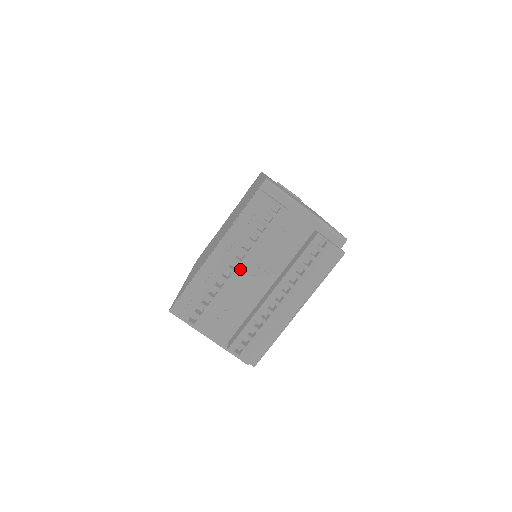
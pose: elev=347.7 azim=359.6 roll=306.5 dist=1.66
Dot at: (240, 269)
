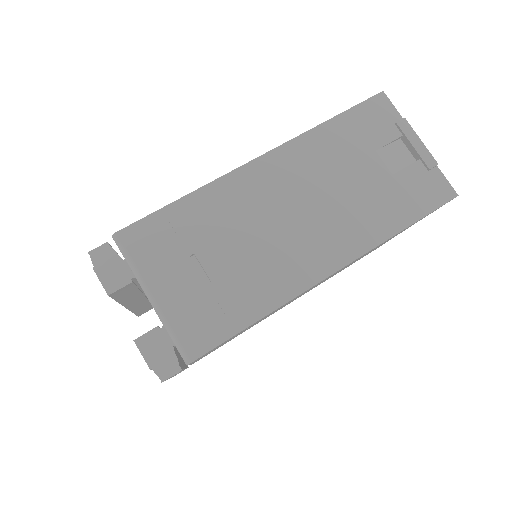
Dot at: occluded
